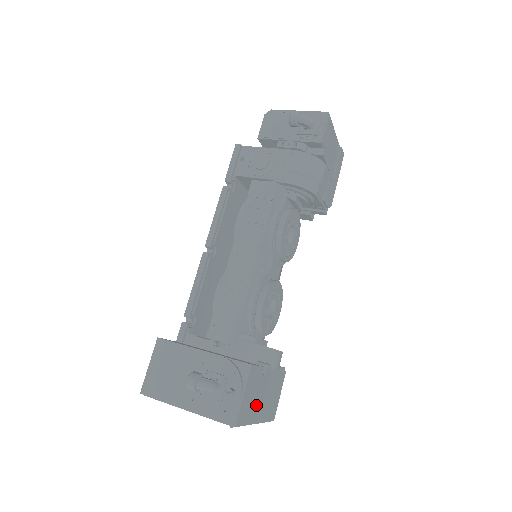
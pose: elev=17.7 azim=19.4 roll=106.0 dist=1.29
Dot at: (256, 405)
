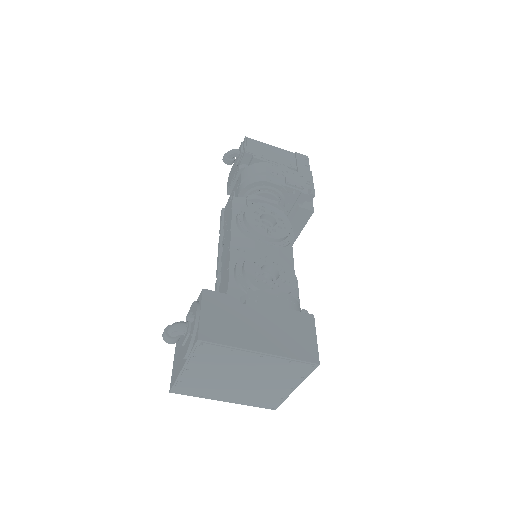
Dot at: (245, 331)
